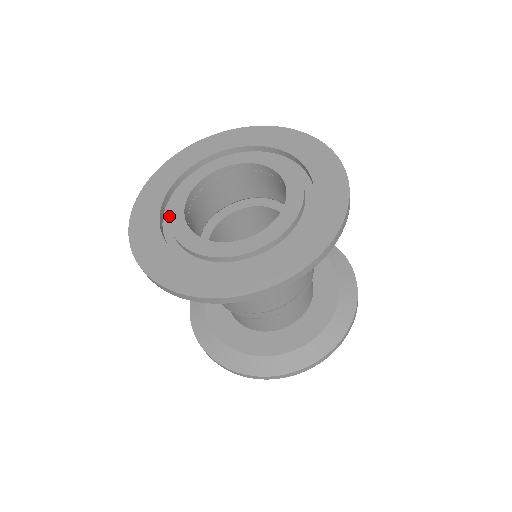
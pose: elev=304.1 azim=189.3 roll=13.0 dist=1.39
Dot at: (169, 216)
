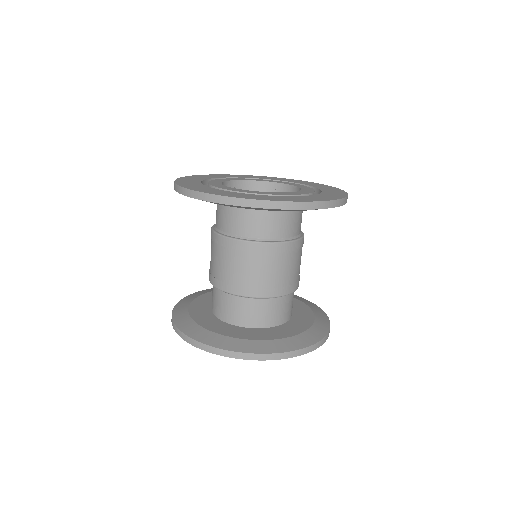
Dot at: (209, 182)
